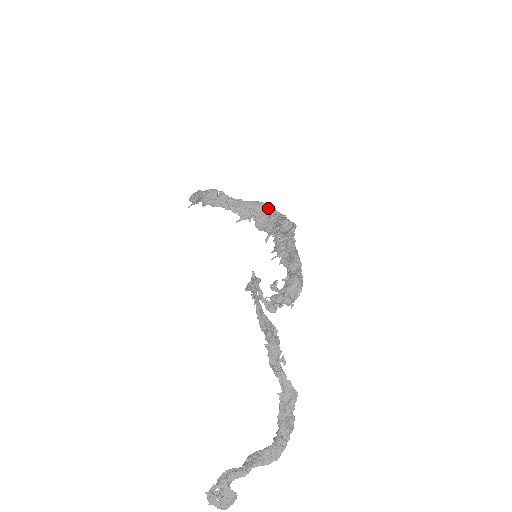
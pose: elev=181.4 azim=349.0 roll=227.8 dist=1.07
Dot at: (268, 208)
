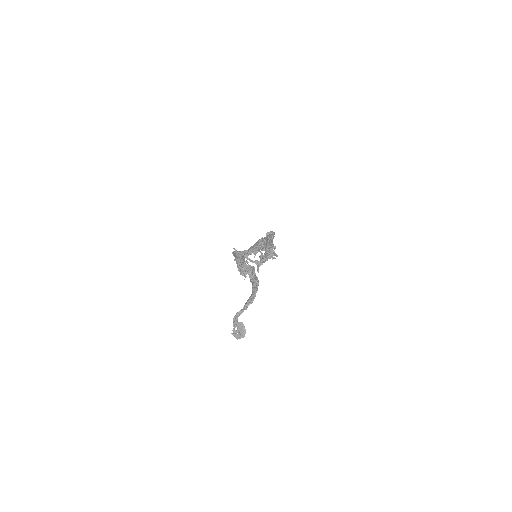
Dot at: occluded
